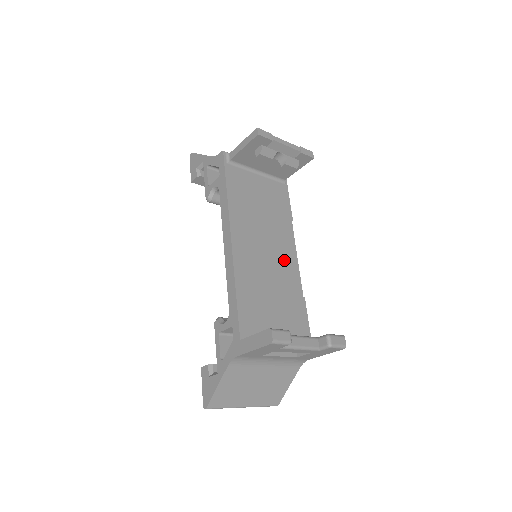
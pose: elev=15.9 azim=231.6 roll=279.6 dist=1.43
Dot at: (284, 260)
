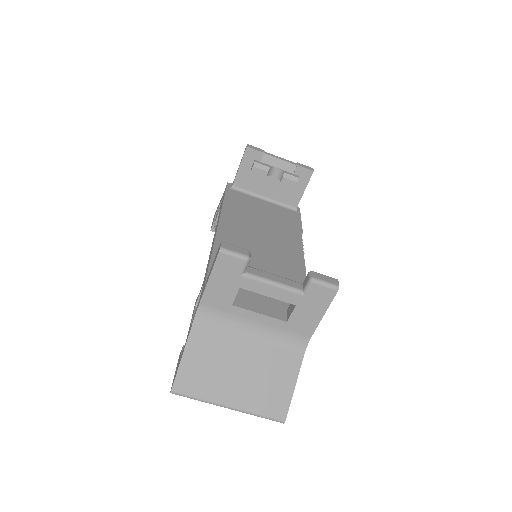
Dot at: (284, 252)
